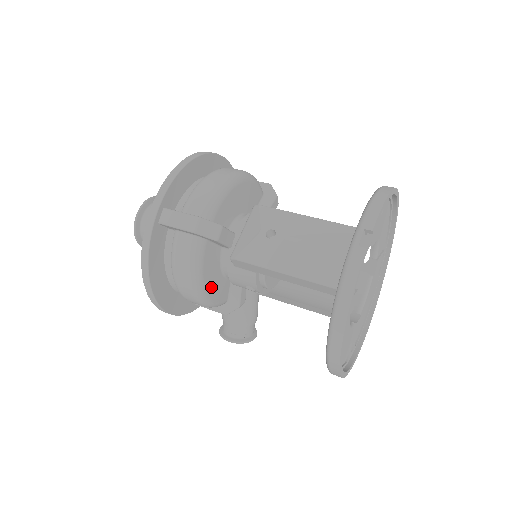
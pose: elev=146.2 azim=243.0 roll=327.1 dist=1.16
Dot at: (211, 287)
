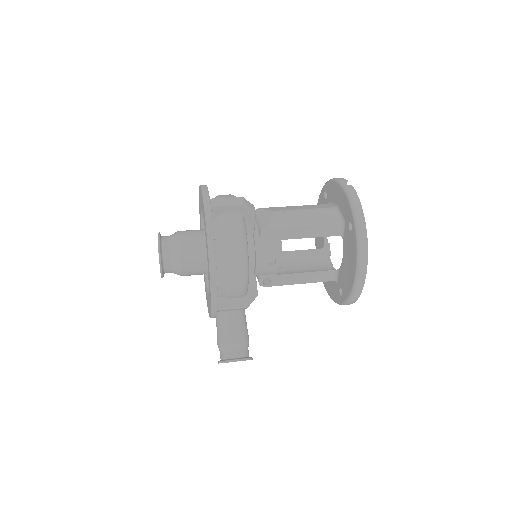
Dot at: occluded
